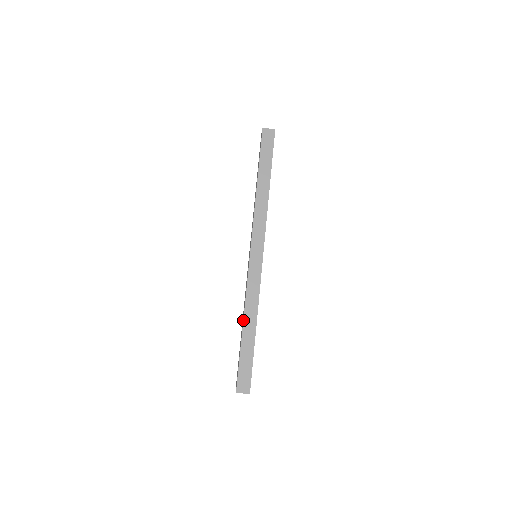
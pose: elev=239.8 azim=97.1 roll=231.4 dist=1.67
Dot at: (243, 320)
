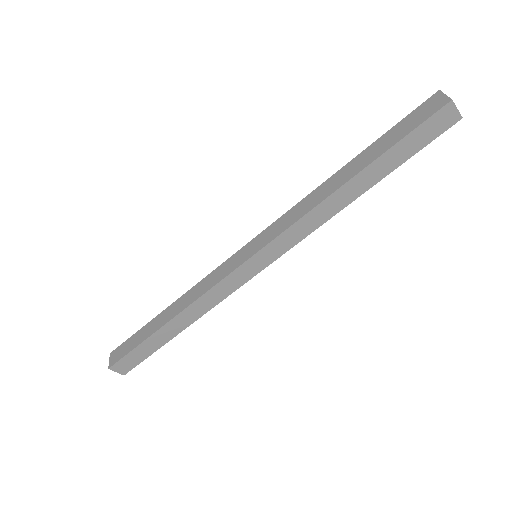
Dot at: (175, 316)
